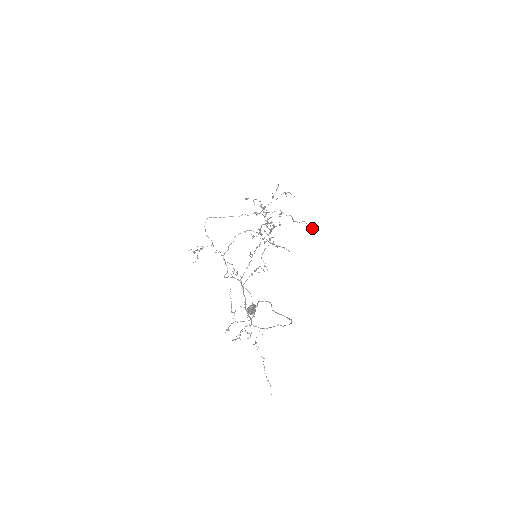
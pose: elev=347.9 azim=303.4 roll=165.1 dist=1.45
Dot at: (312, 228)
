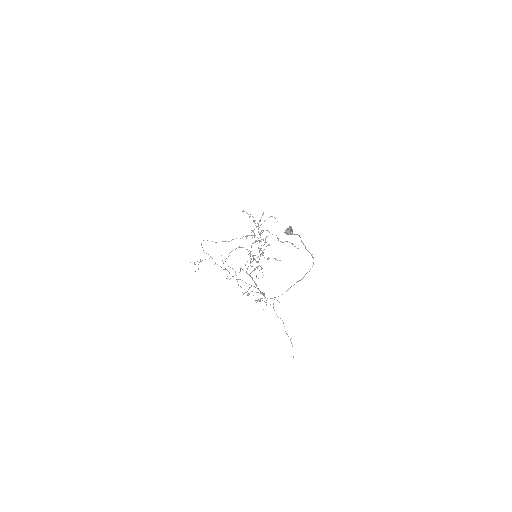
Dot at: (295, 246)
